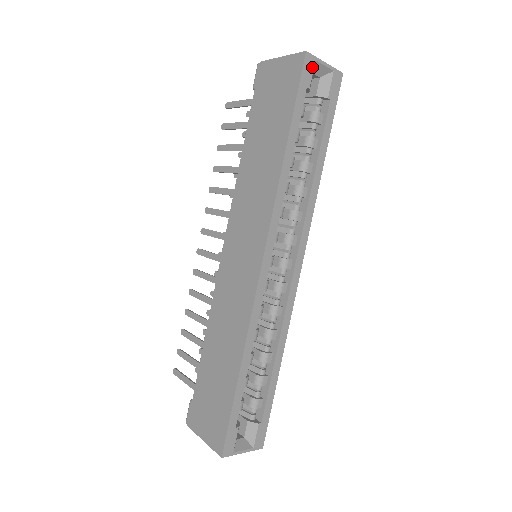
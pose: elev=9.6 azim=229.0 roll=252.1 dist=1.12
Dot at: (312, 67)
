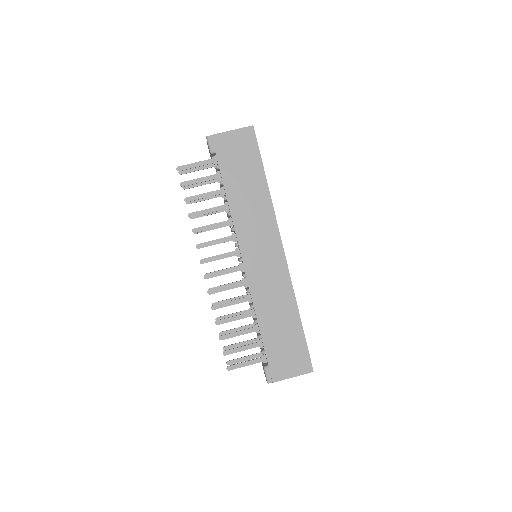
Dot at: occluded
